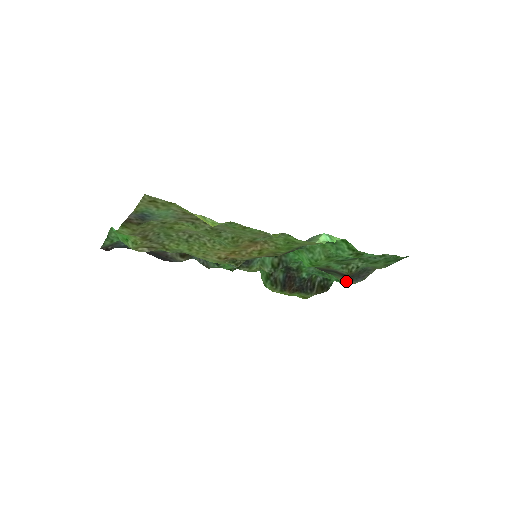
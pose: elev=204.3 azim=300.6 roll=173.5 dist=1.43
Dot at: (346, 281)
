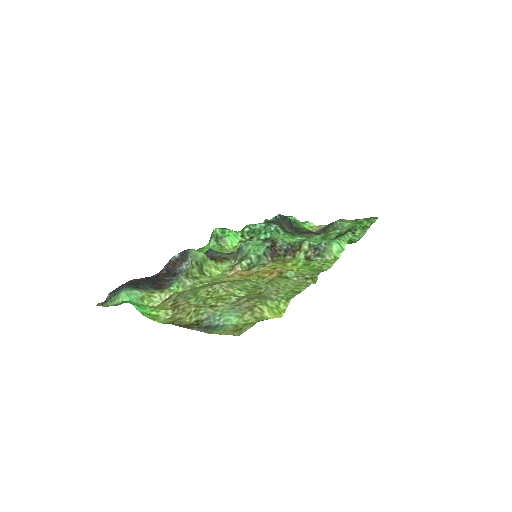
Dot at: occluded
